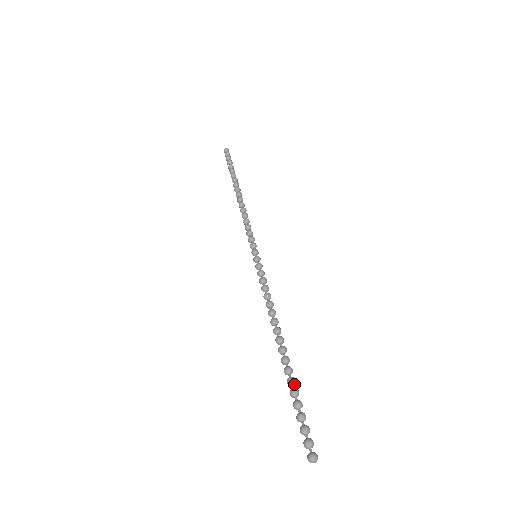
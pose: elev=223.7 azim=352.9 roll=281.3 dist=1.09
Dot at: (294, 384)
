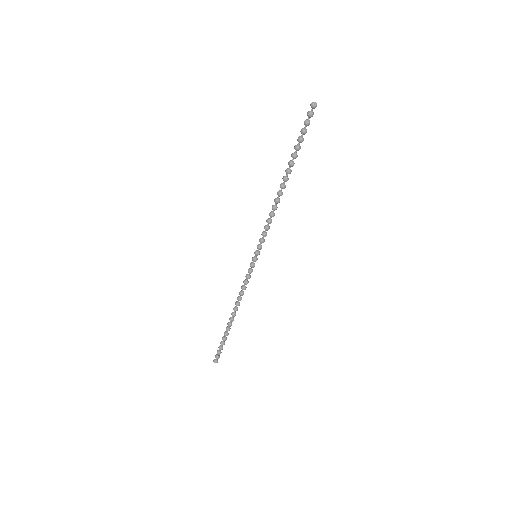
Dot at: (225, 336)
